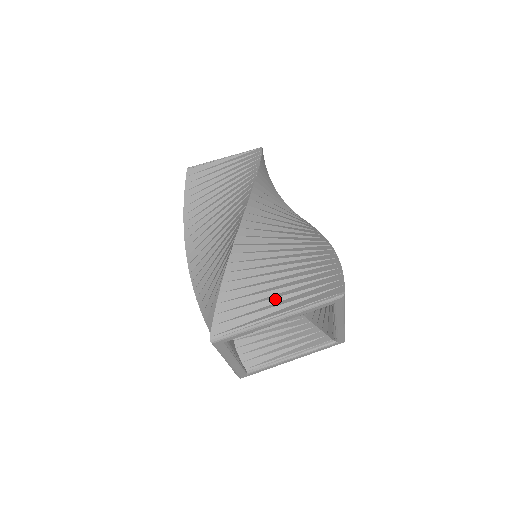
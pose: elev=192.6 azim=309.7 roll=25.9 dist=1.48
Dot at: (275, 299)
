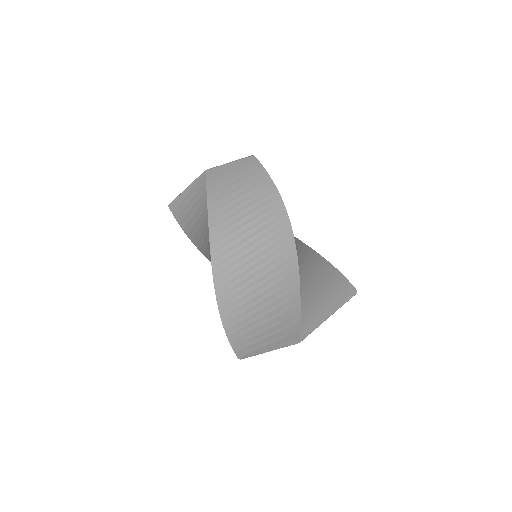
Dot at: (324, 301)
